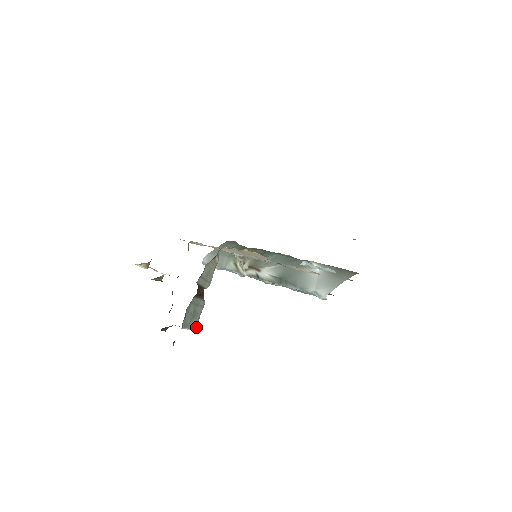
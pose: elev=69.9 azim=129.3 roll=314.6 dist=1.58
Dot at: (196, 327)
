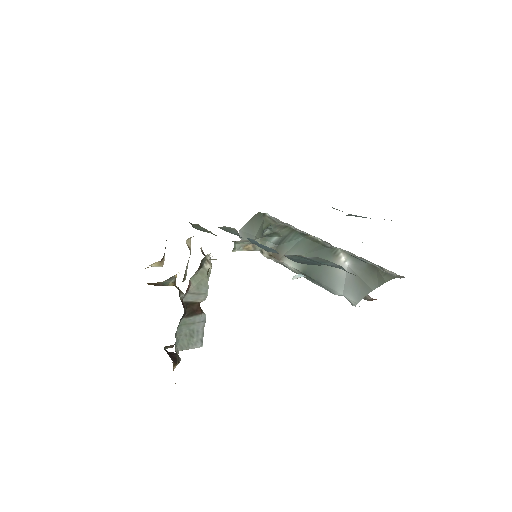
Dot at: (202, 343)
